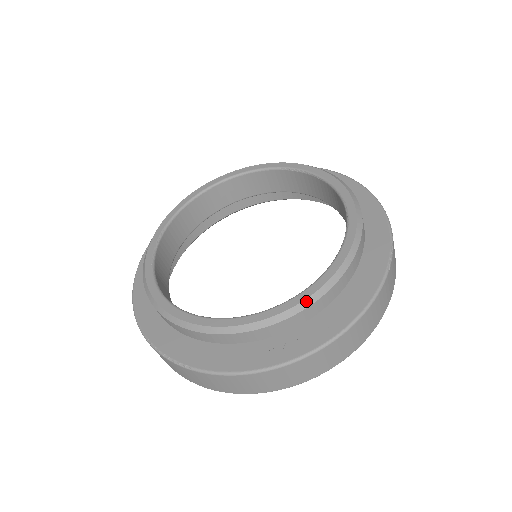
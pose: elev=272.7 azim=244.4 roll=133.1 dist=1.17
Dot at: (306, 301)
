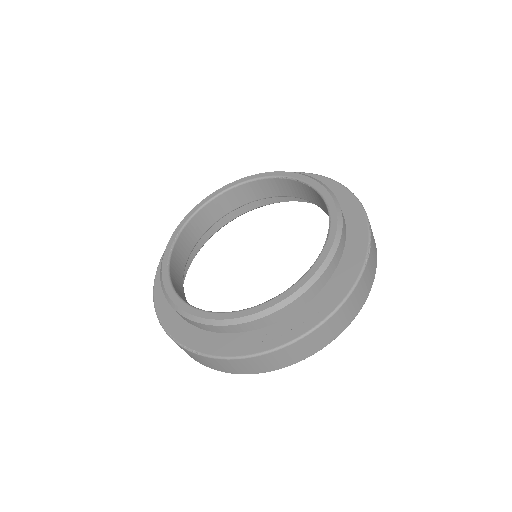
Dot at: (293, 295)
